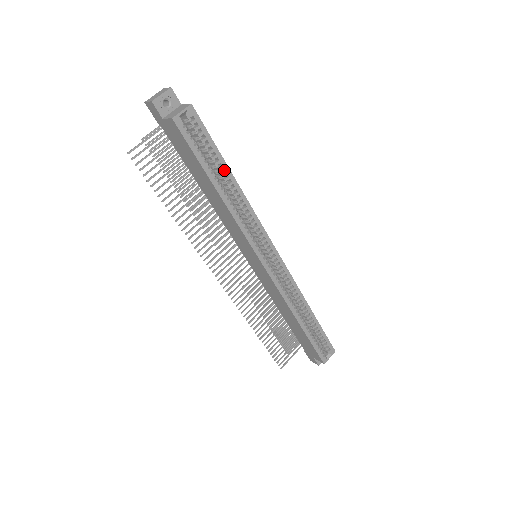
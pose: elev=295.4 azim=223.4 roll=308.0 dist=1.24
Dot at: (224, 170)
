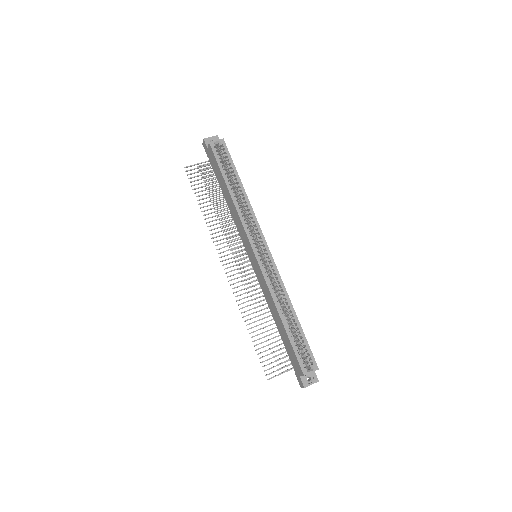
Dot at: (237, 180)
